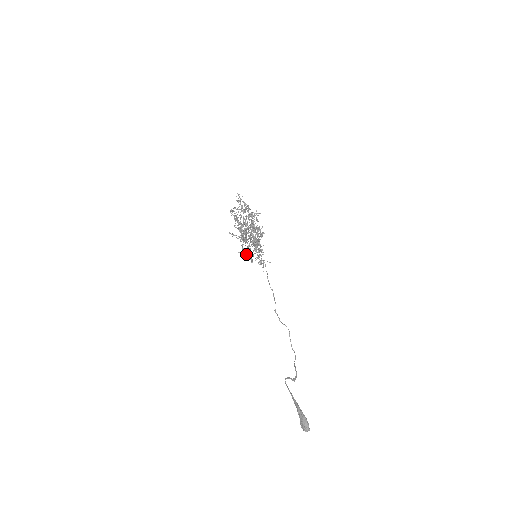
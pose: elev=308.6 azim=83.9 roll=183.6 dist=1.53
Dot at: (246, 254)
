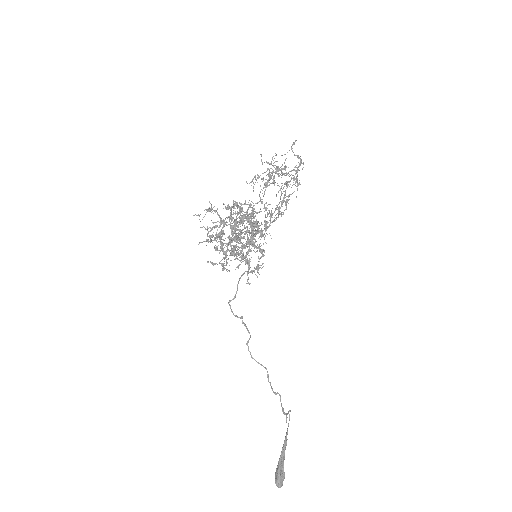
Dot at: occluded
